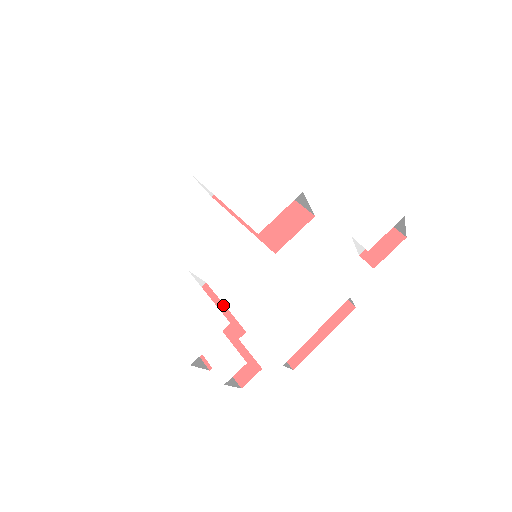
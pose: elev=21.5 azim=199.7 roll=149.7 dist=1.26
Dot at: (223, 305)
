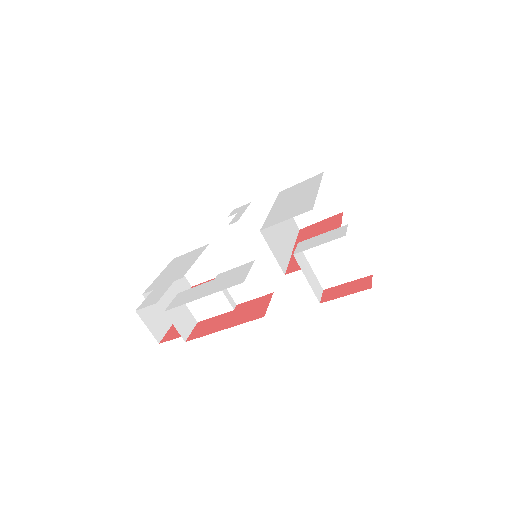
Dot at: occluded
